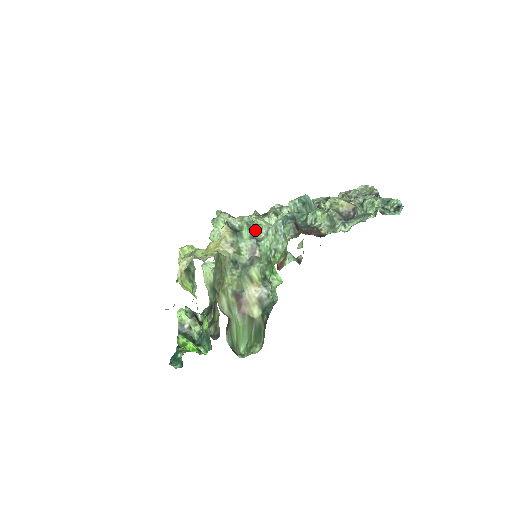
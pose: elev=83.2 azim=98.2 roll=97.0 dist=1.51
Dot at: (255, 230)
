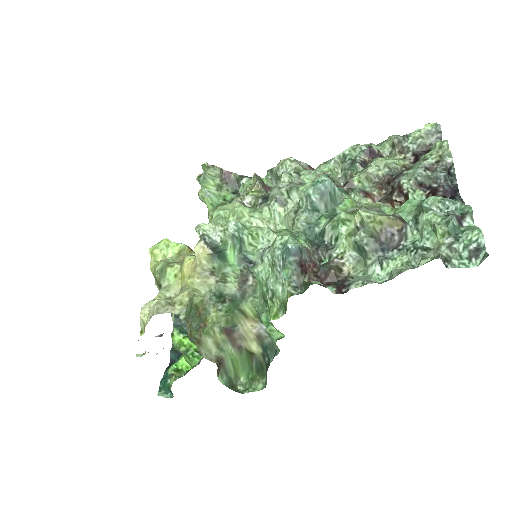
Dot at: (247, 241)
